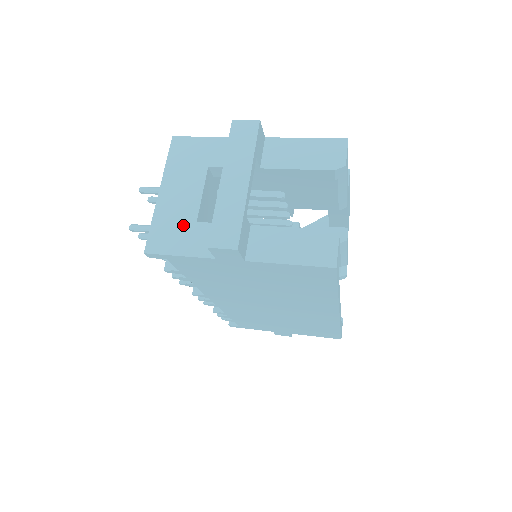
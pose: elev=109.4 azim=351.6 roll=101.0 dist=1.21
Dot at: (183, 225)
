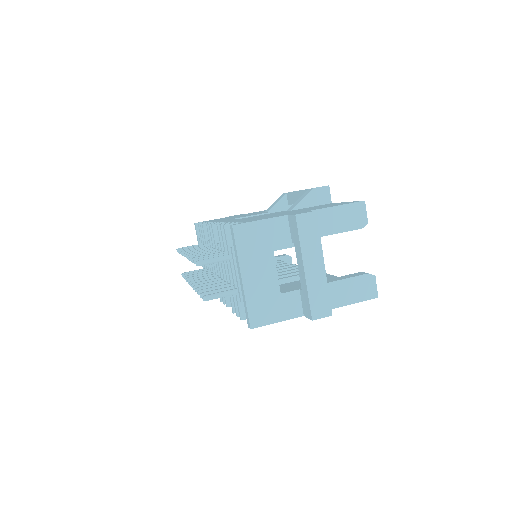
Dot at: (272, 299)
